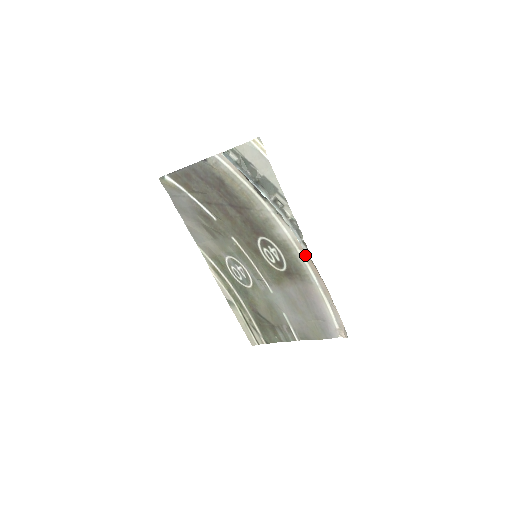
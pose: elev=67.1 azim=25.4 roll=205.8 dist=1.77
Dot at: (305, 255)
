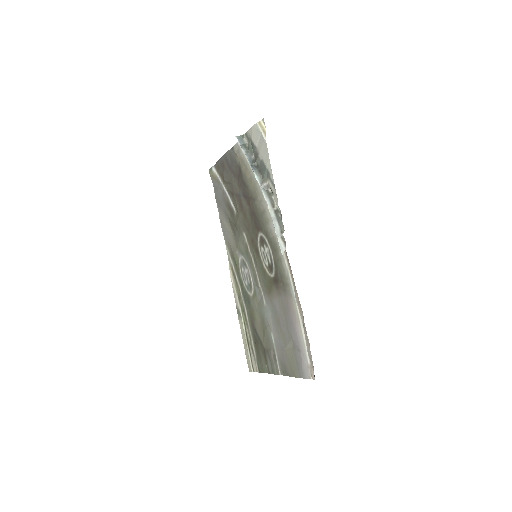
Dot at: (287, 257)
